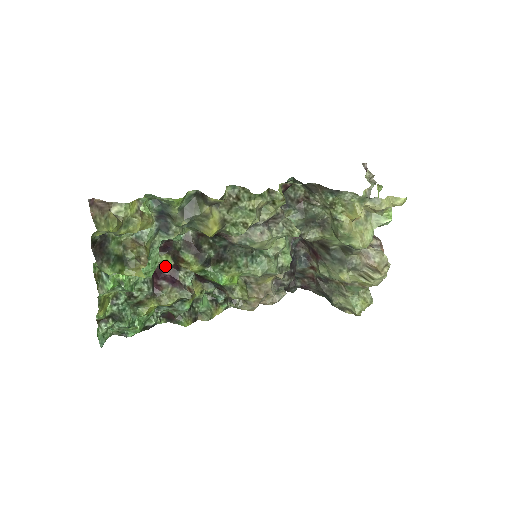
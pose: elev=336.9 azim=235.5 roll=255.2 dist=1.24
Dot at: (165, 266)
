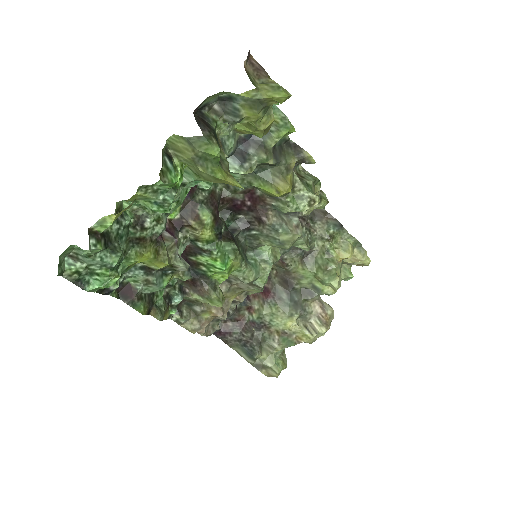
Dot at: occluded
